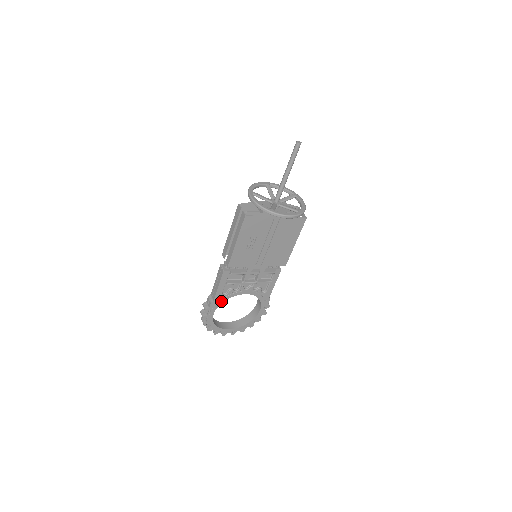
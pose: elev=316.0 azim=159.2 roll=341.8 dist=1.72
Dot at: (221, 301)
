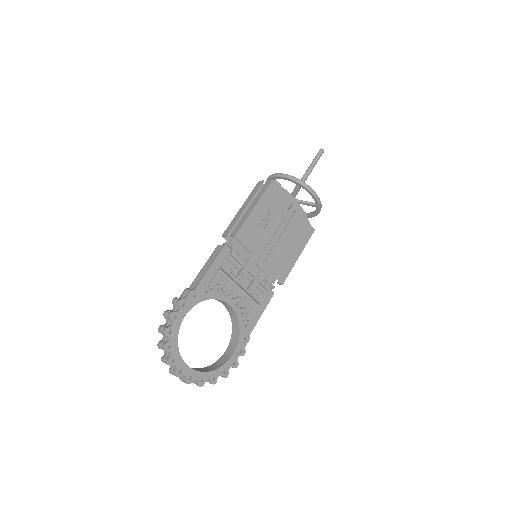
Dot at: (202, 297)
